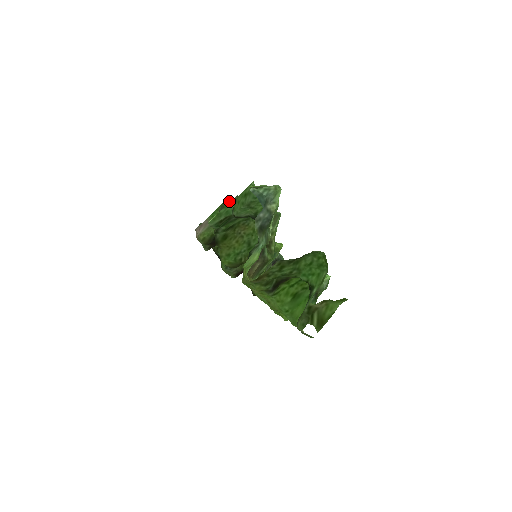
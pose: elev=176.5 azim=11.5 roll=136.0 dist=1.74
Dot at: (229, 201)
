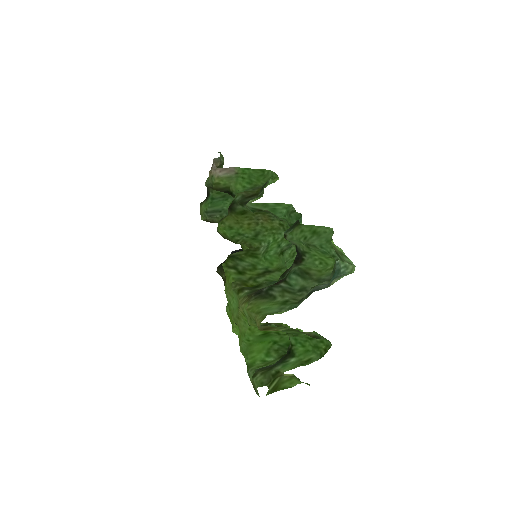
Dot at: (274, 180)
